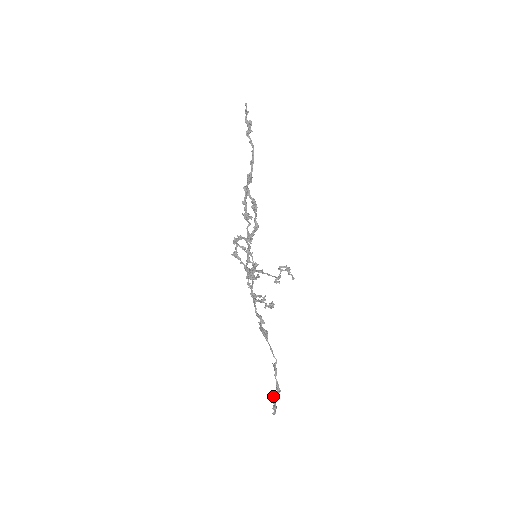
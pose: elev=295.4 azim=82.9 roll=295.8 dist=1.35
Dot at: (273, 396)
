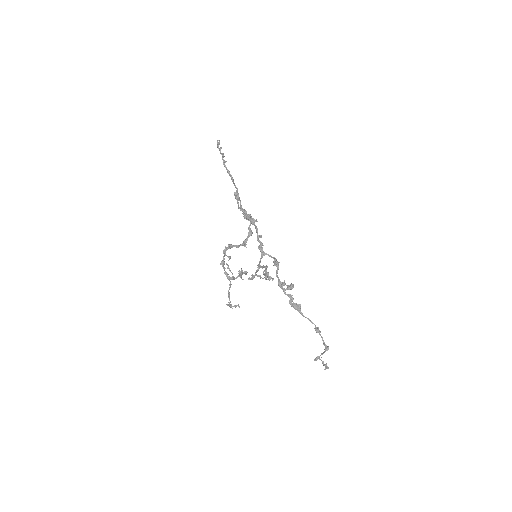
Dot at: (319, 357)
